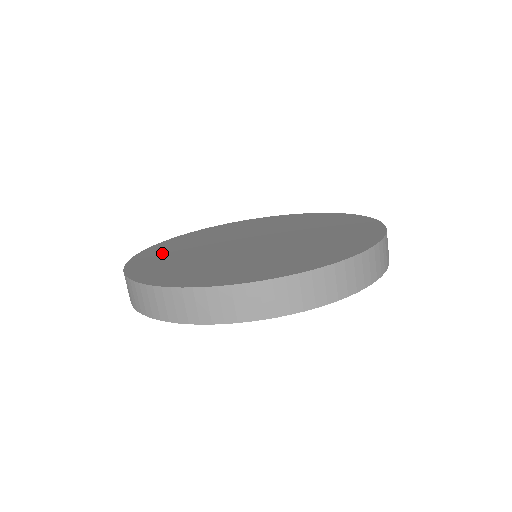
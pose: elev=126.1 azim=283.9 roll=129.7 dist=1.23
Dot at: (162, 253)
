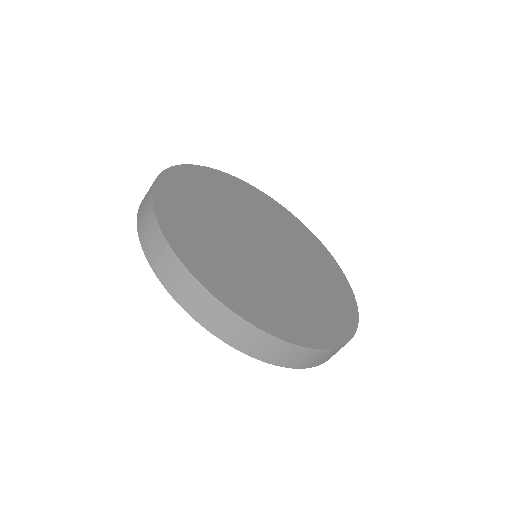
Dot at: (197, 185)
